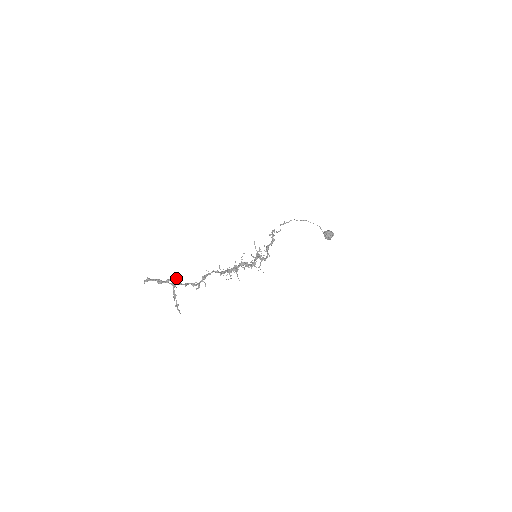
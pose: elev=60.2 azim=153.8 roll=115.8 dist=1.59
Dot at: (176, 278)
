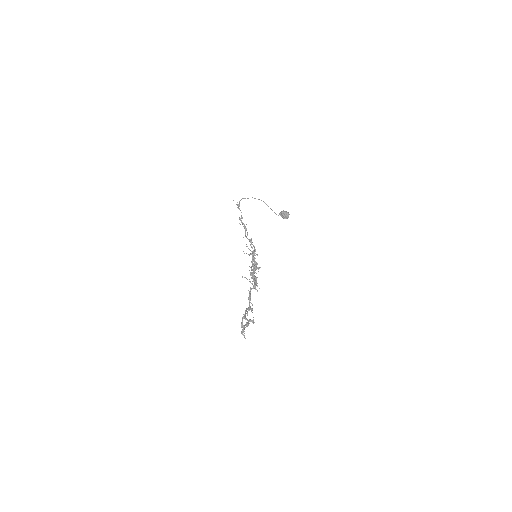
Dot at: (247, 313)
